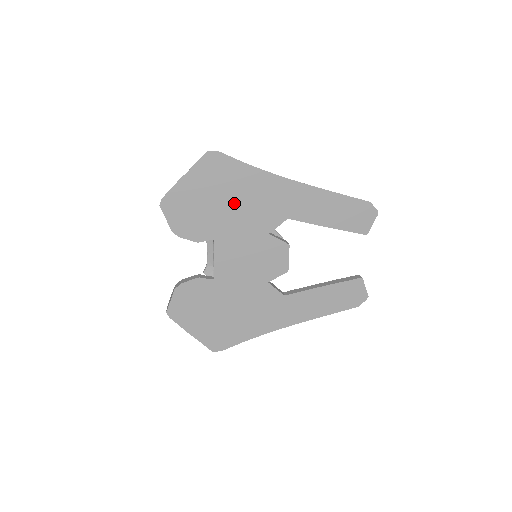
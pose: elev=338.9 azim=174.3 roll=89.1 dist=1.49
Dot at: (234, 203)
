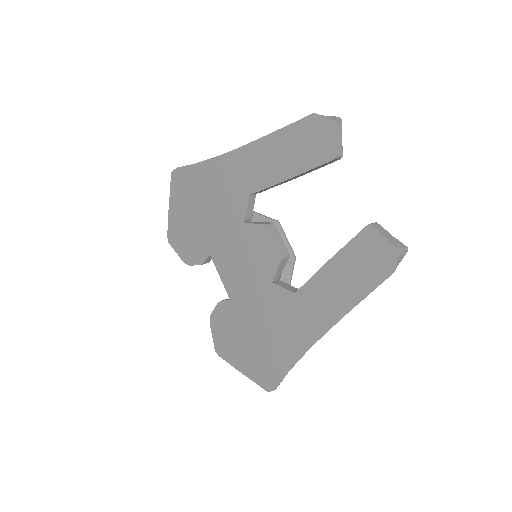
Dot at: (206, 208)
